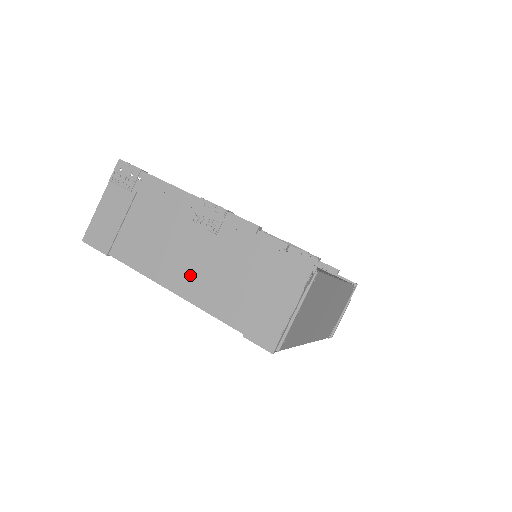
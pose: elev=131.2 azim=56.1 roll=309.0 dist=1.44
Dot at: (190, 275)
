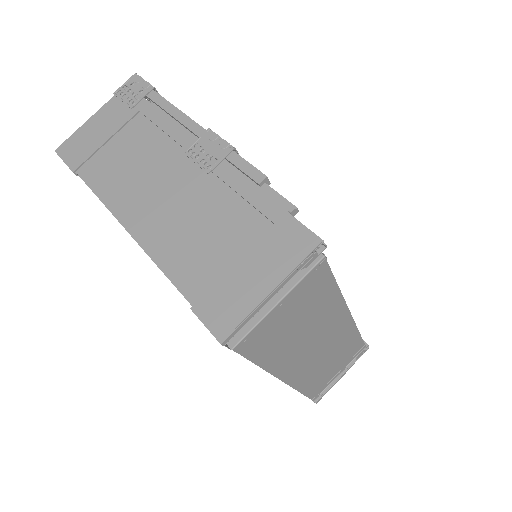
Dot at: (157, 216)
